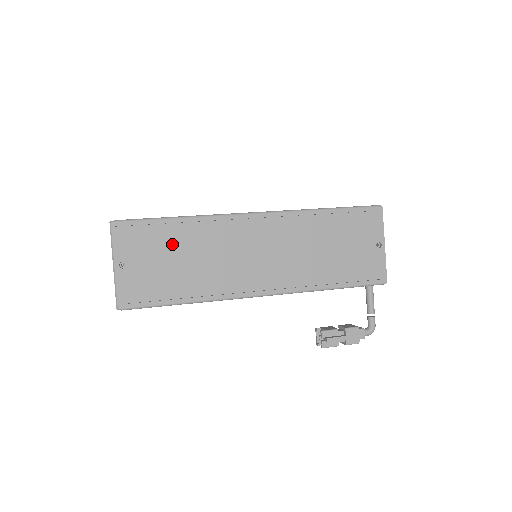
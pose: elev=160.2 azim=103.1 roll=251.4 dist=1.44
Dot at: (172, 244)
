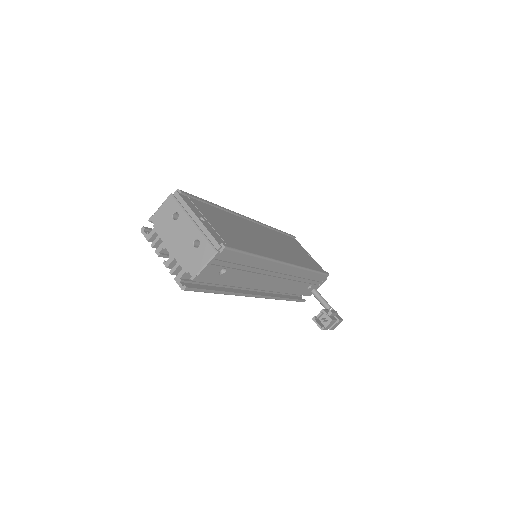
Dot at: (220, 217)
